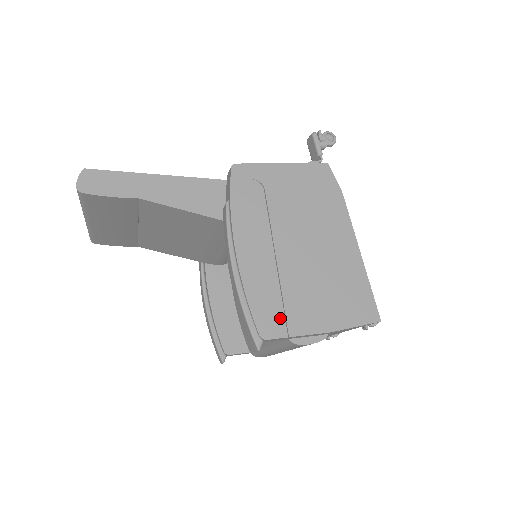
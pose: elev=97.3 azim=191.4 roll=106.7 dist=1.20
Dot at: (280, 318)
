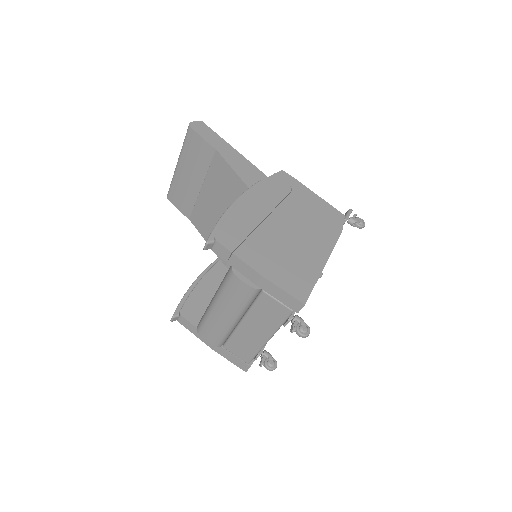
Dot at: (237, 241)
